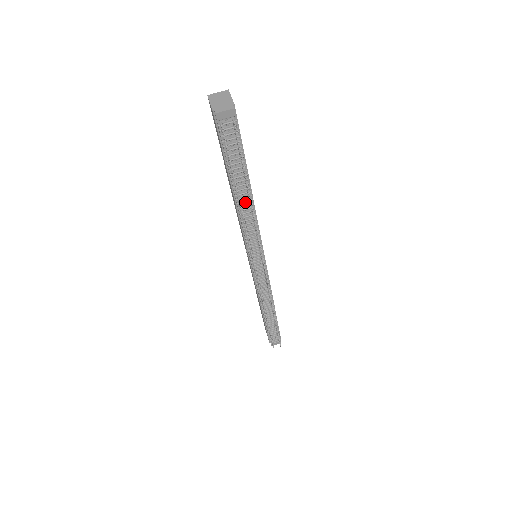
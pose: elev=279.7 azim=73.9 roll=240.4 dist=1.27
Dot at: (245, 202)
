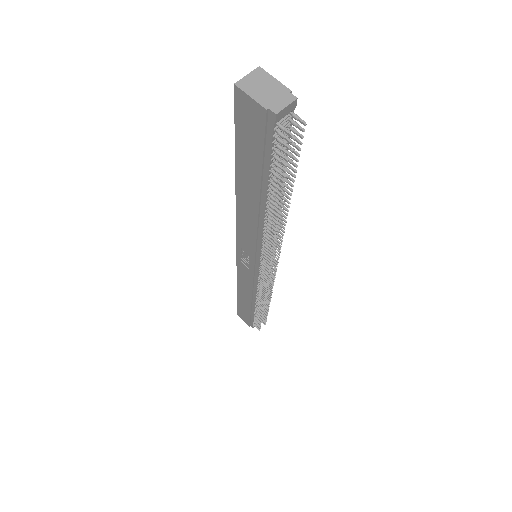
Dot at: occluded
